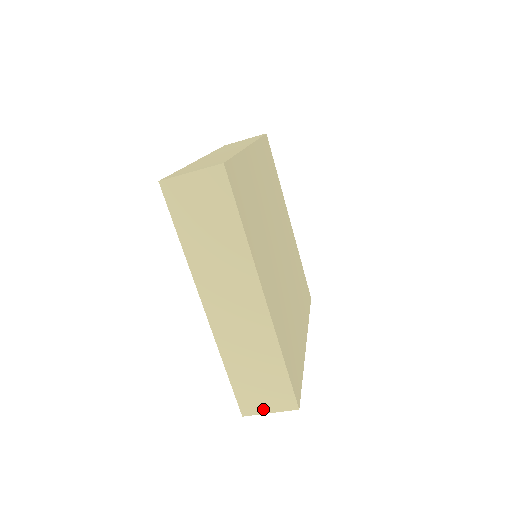
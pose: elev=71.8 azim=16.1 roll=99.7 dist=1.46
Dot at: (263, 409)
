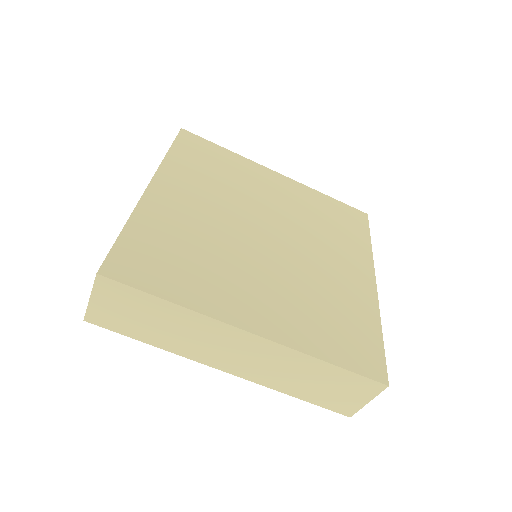
Dot at: (359, 403)
